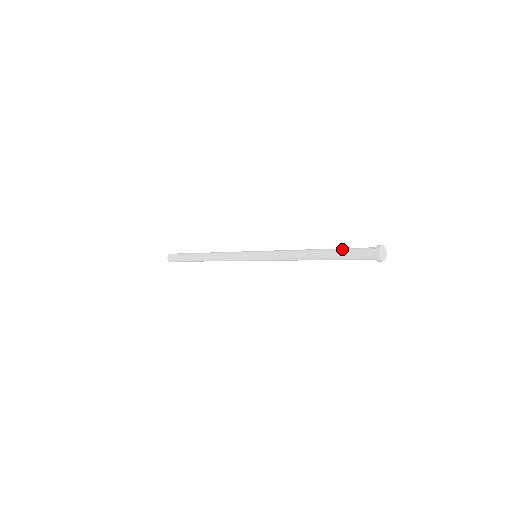
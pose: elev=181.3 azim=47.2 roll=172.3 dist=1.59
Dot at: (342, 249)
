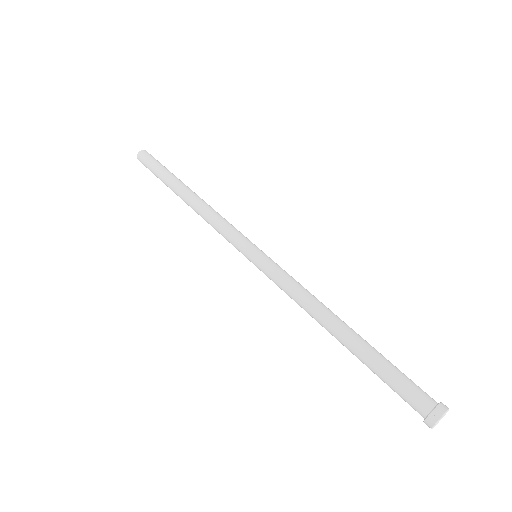
Dot at: occluded
